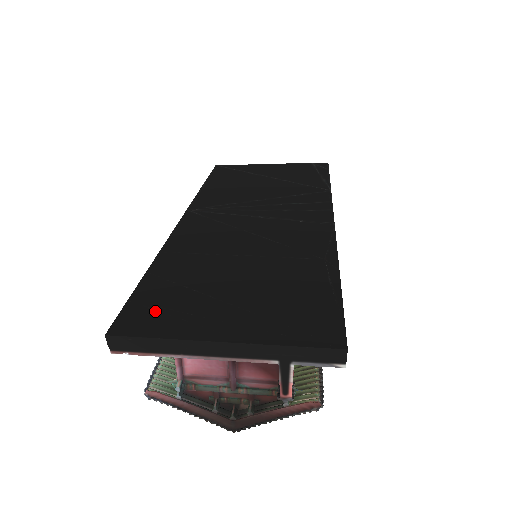
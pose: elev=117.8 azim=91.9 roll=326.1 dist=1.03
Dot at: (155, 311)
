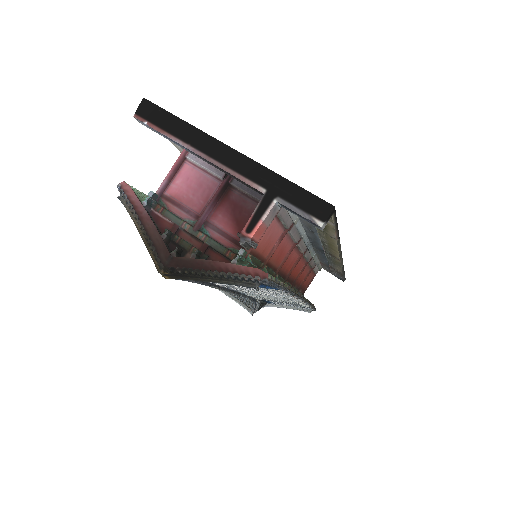
Dot at: occluded
